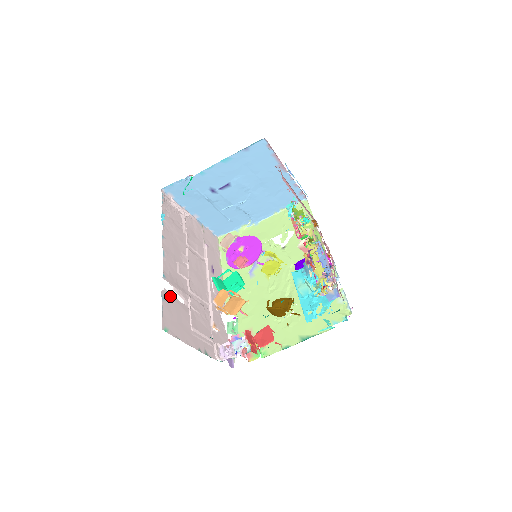
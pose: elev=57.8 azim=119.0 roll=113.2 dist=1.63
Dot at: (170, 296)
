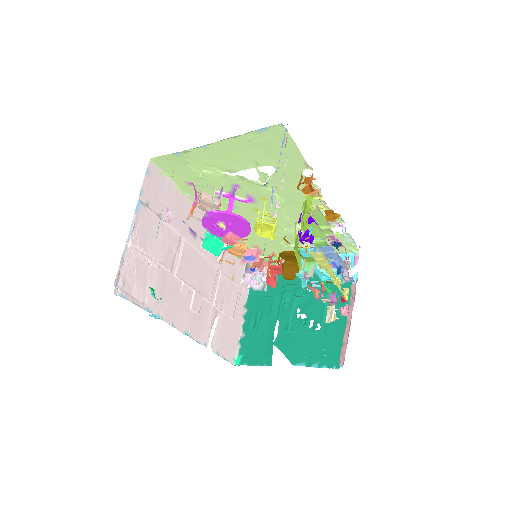
Dot at: (214, 339)
